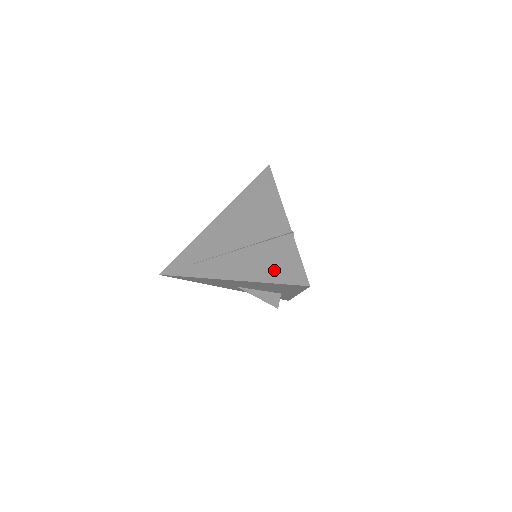
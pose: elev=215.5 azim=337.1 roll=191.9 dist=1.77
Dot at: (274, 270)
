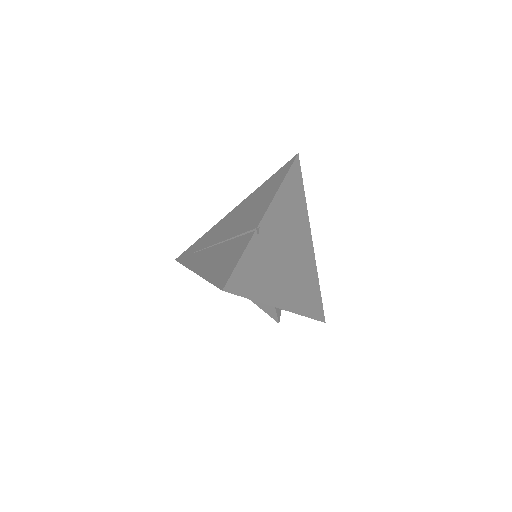
Dot at: (219, 268)
